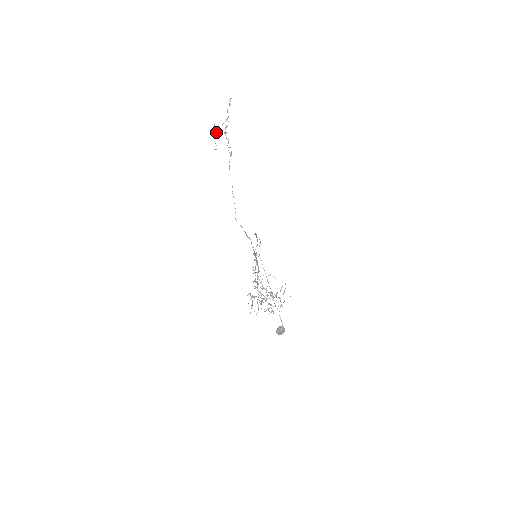
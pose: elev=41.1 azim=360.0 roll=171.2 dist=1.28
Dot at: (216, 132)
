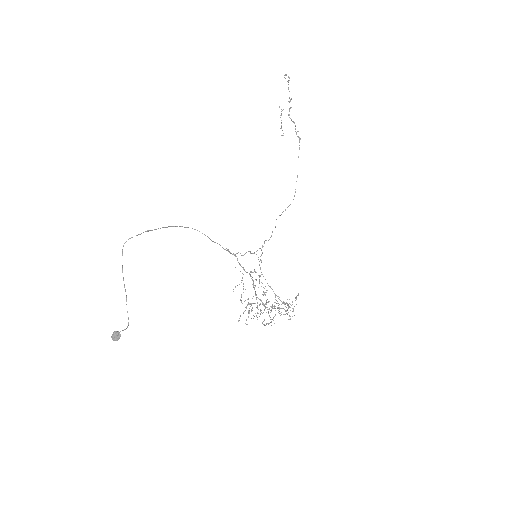
Dot at: occluded
